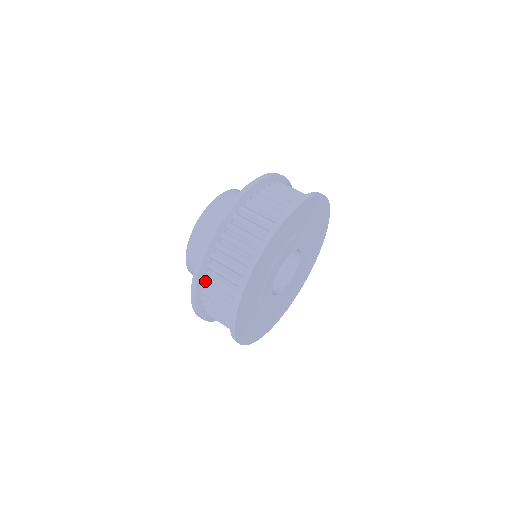
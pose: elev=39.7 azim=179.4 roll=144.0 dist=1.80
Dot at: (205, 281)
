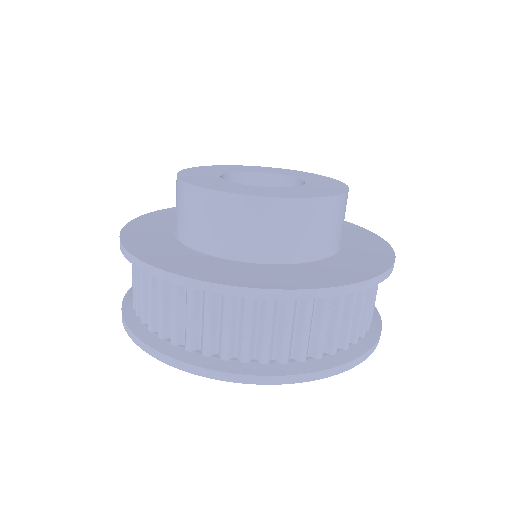
Dot at: occluded
